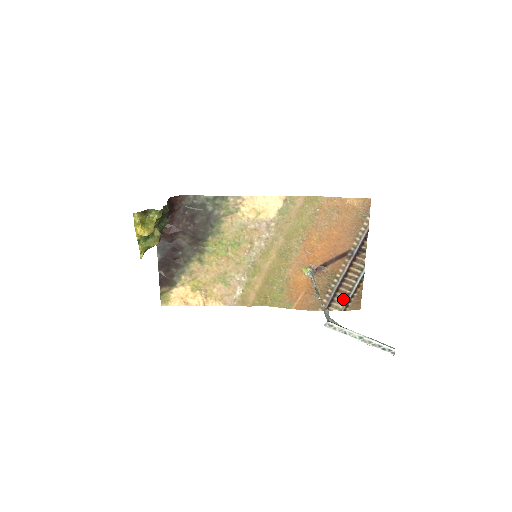
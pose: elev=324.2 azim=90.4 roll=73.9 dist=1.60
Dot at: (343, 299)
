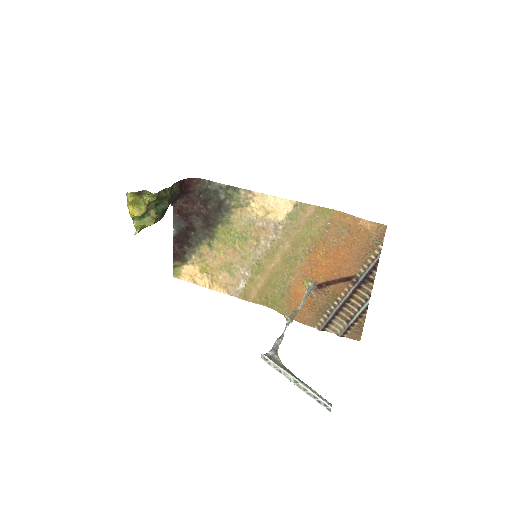
Dot at: (342, 324)
